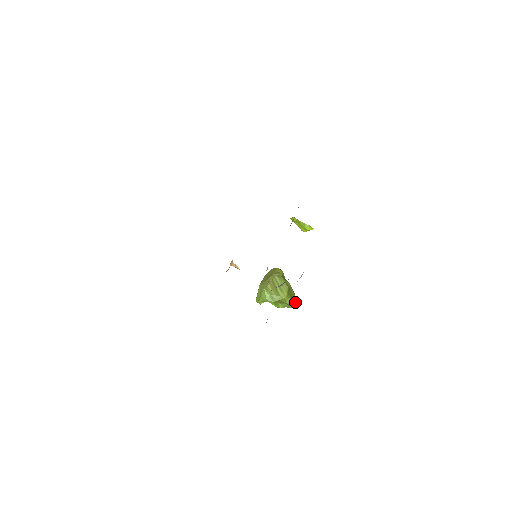
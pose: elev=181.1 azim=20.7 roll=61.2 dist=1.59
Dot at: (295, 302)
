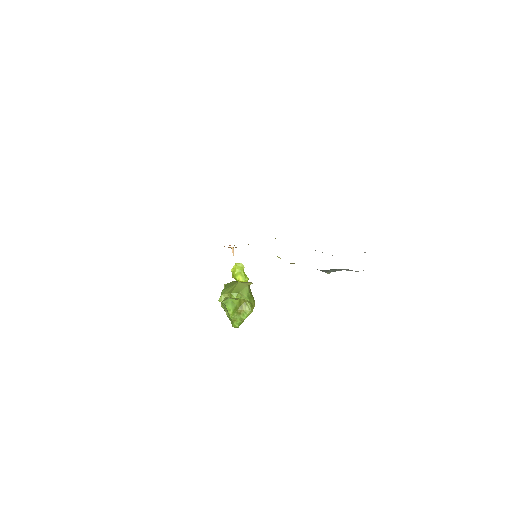
Dot at: (243, 321)
